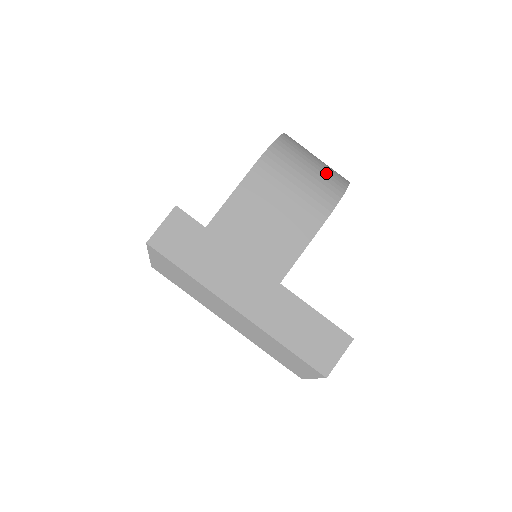
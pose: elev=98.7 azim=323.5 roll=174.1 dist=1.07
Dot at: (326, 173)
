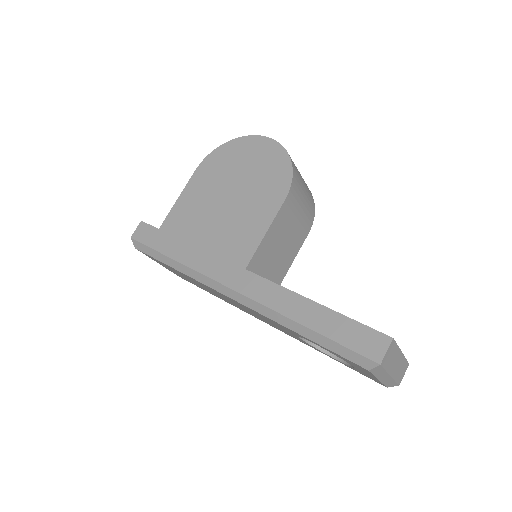
Dot at: (307, 188)
